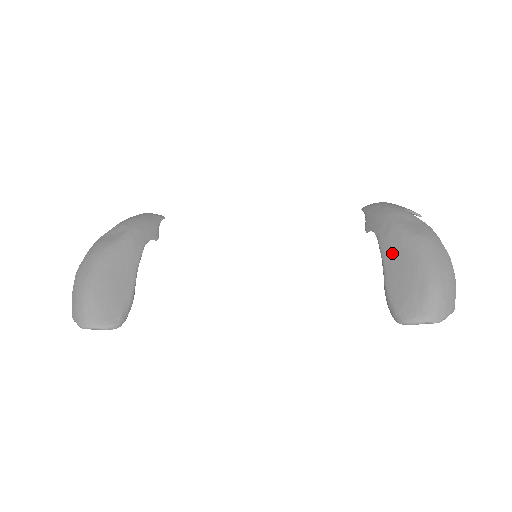
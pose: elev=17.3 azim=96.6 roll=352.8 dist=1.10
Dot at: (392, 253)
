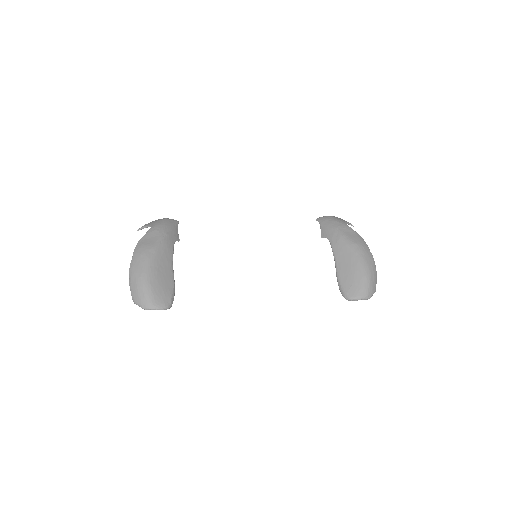
Dot at: (341, 255)
